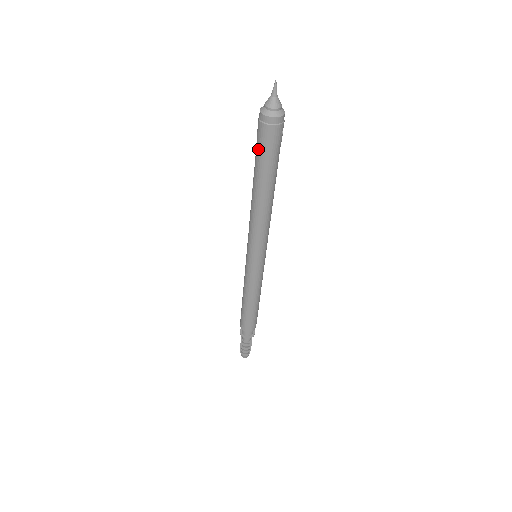
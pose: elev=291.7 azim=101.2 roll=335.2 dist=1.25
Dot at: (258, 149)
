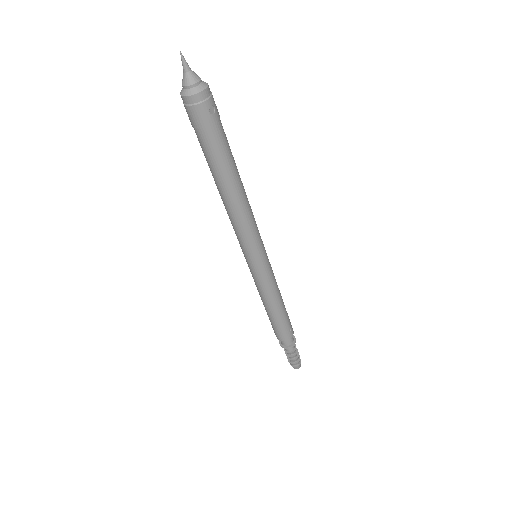
Dot at: occluded
